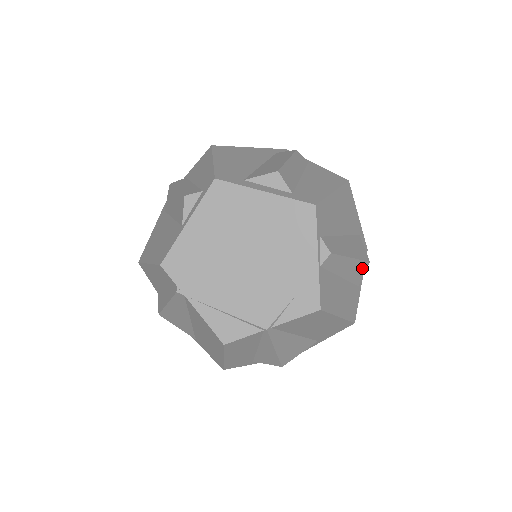
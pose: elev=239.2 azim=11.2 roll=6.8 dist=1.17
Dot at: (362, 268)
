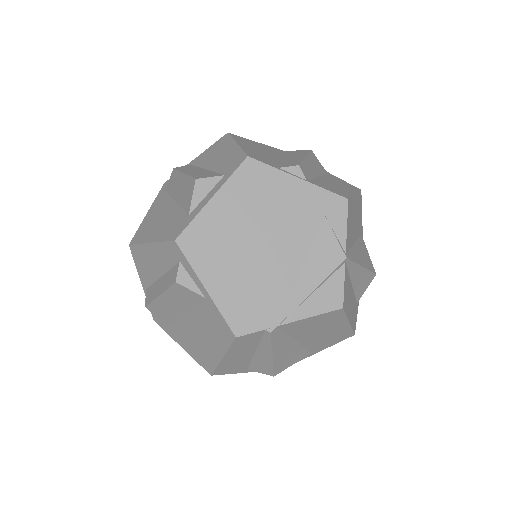
Dot at: (315, 159)
